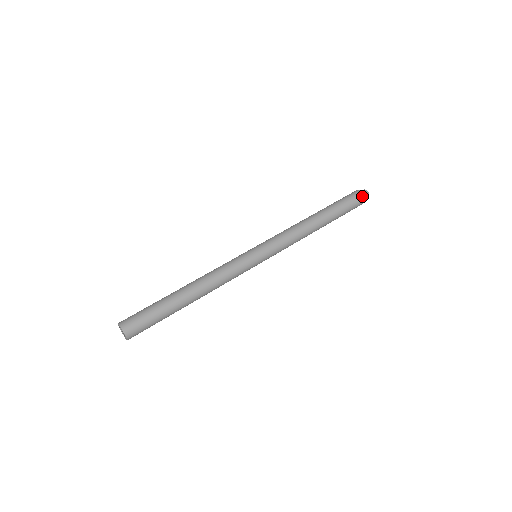
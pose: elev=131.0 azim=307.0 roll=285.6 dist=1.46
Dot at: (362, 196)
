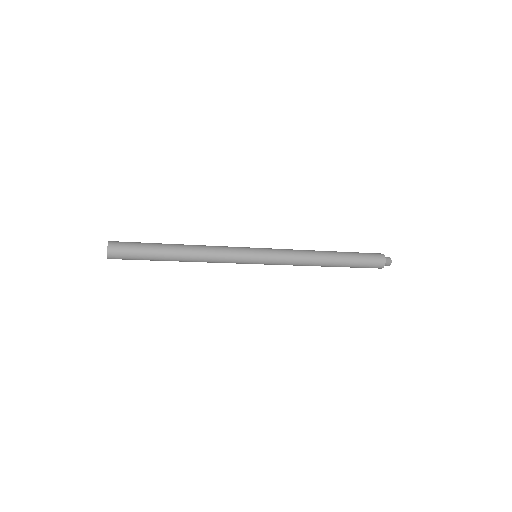
Dot at: (379, 254)
